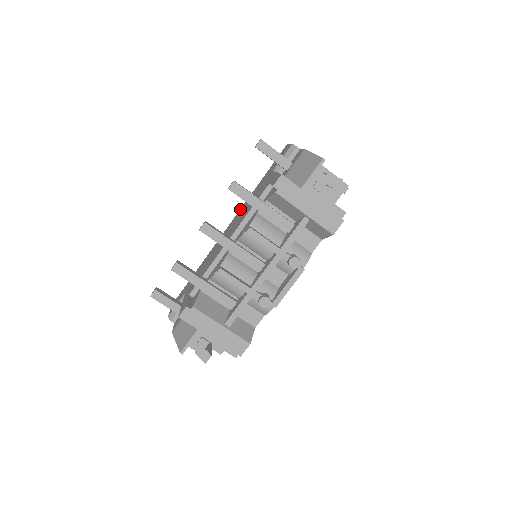
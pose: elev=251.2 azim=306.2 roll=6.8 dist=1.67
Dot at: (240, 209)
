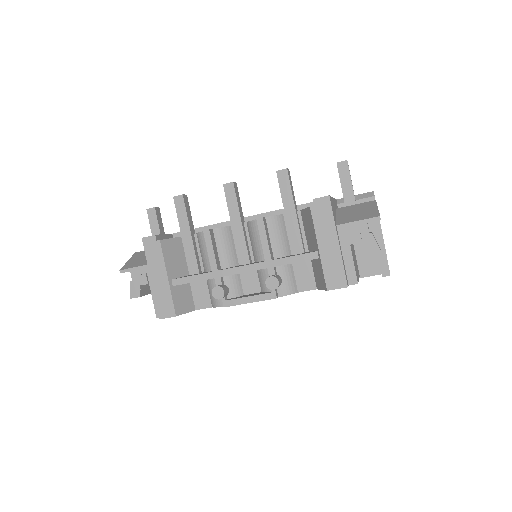
Dot at: occluded
